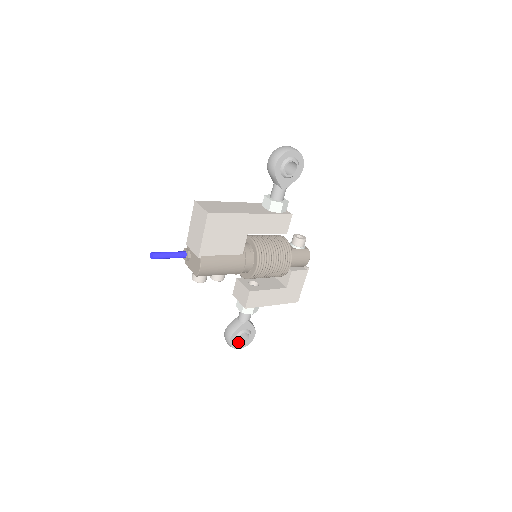
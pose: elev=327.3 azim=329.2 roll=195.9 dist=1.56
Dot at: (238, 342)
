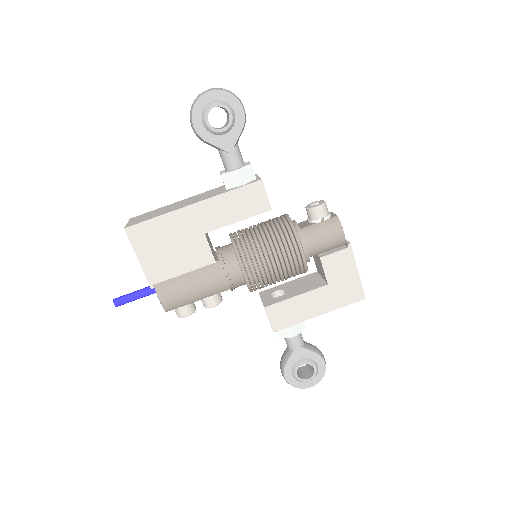
Dot at: (299, 379)
